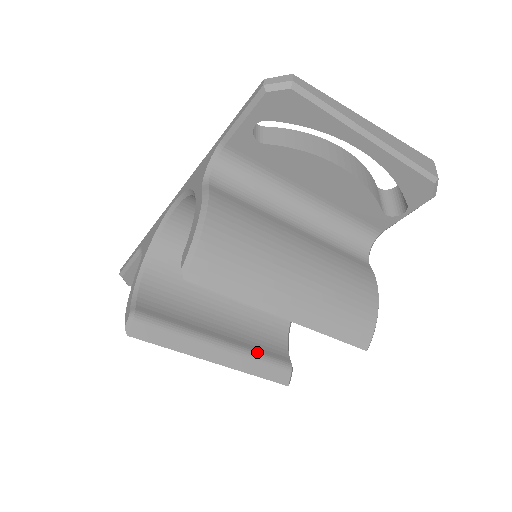
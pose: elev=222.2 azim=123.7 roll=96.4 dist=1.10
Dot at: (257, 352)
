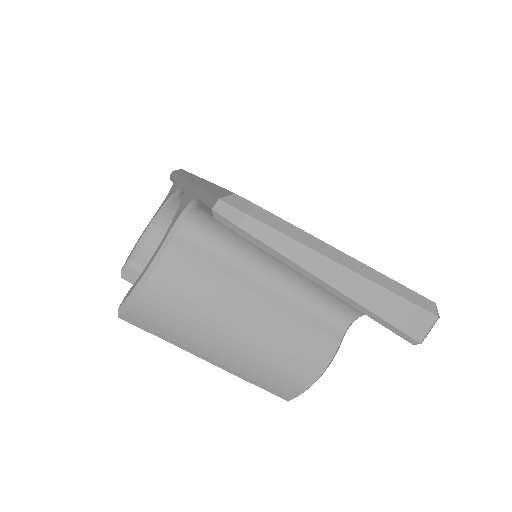
Dot at: occluded
